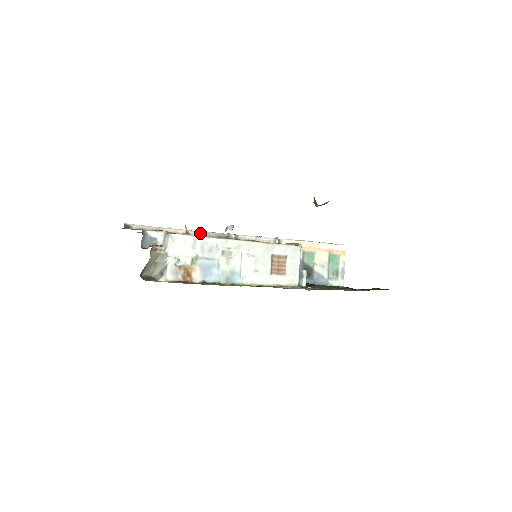
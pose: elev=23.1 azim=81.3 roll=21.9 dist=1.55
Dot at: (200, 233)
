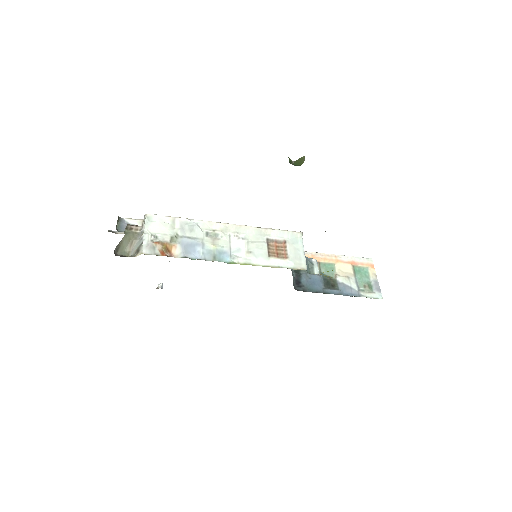
Dot at: occluded
